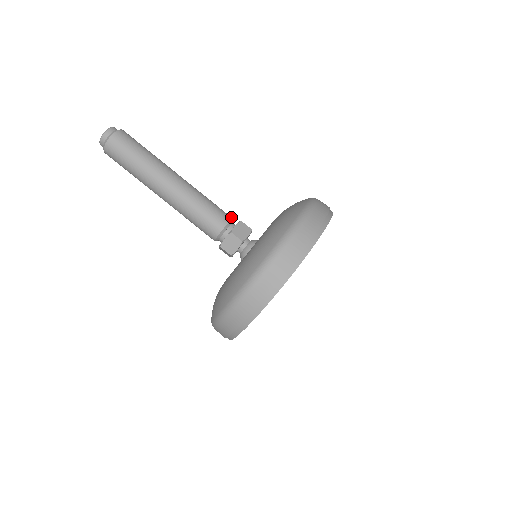
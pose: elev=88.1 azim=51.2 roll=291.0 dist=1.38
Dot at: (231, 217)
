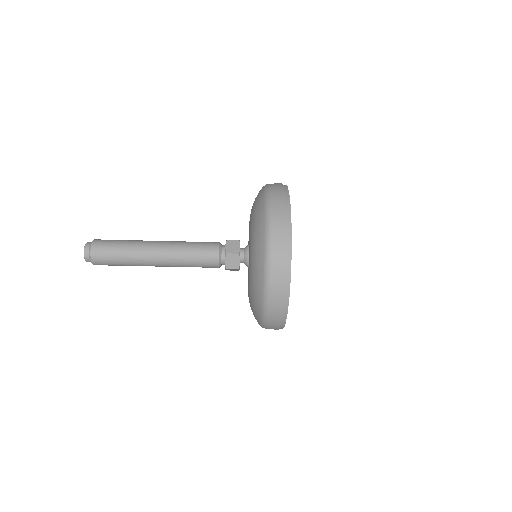
Dot at: (217, 251)
